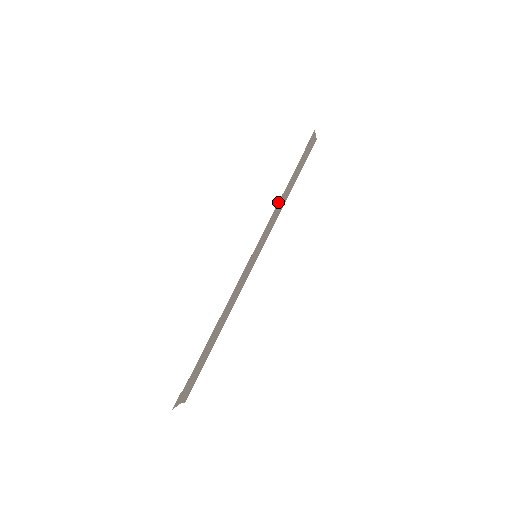
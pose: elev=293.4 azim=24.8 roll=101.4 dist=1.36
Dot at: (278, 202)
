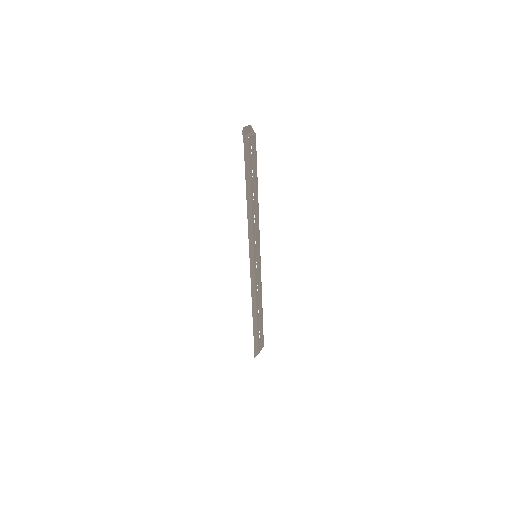
Dot at: occluded
